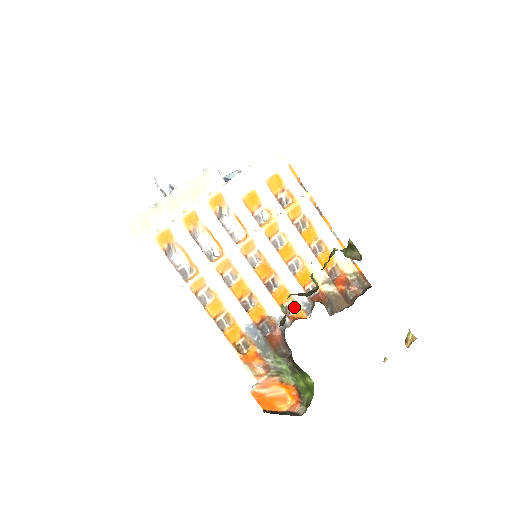
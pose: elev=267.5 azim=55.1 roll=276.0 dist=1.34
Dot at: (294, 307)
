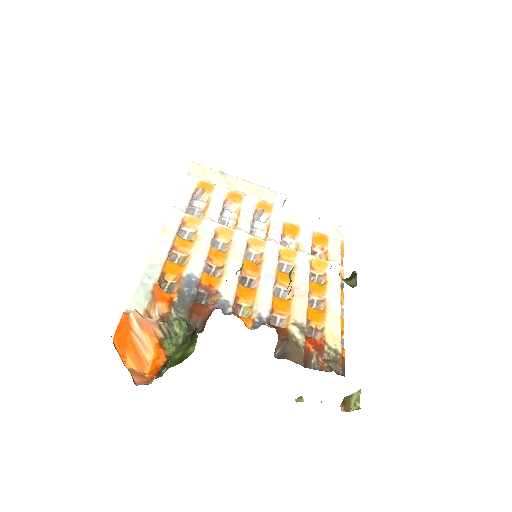
Dot at: (247, 314)
